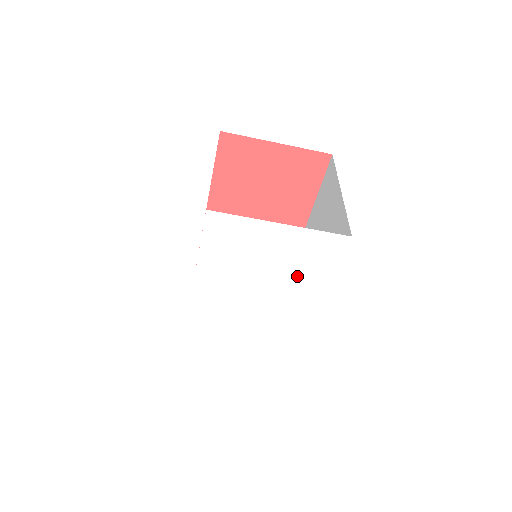
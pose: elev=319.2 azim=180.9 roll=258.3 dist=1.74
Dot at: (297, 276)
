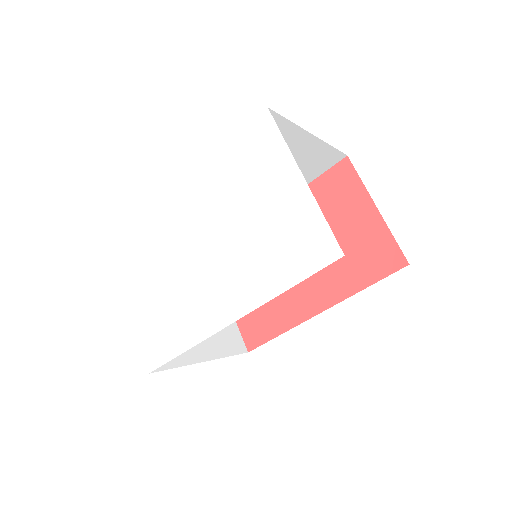
Dot at: (261, 254)
